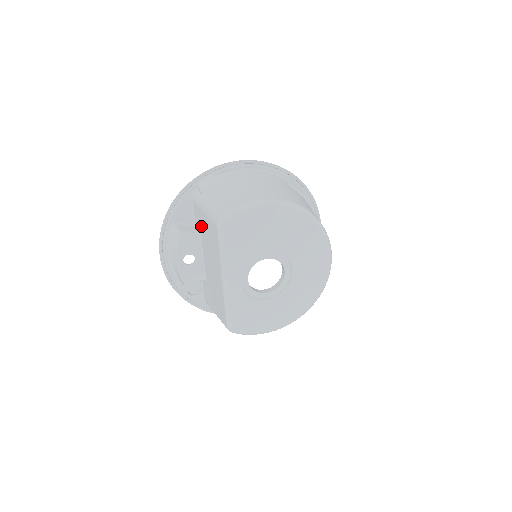
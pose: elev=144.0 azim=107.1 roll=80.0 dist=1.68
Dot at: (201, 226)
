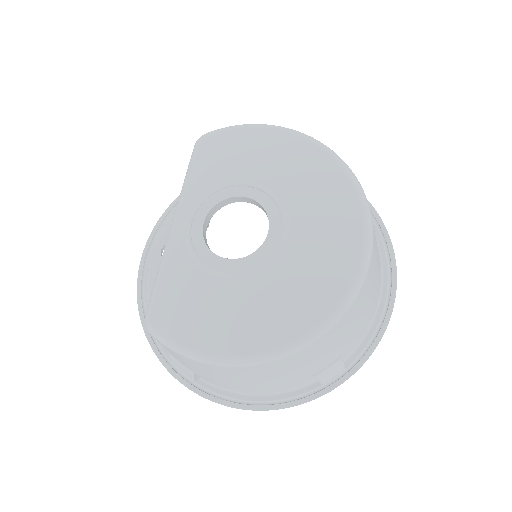
Dot at: occluded
